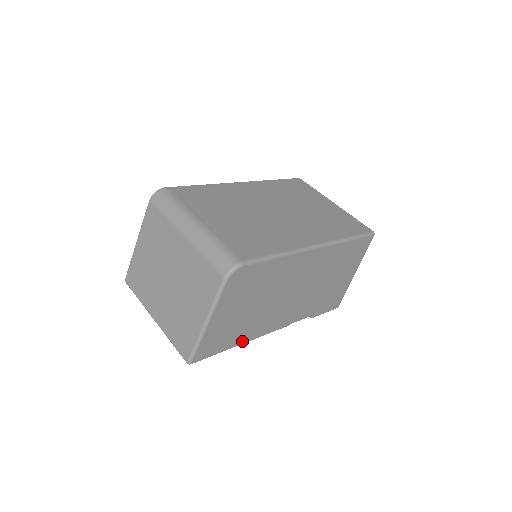
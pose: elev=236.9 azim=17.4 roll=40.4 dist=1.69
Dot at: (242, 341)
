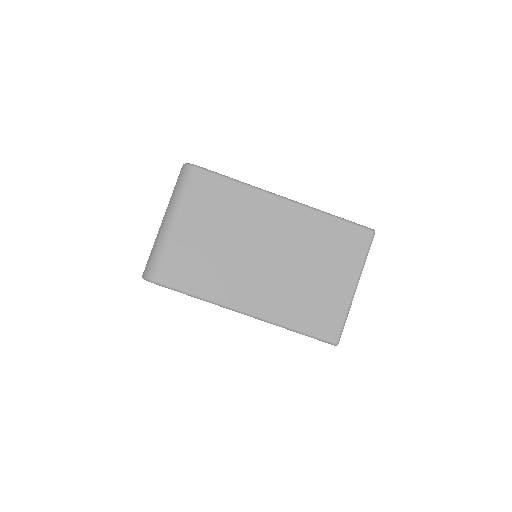
Dot at: occluded
